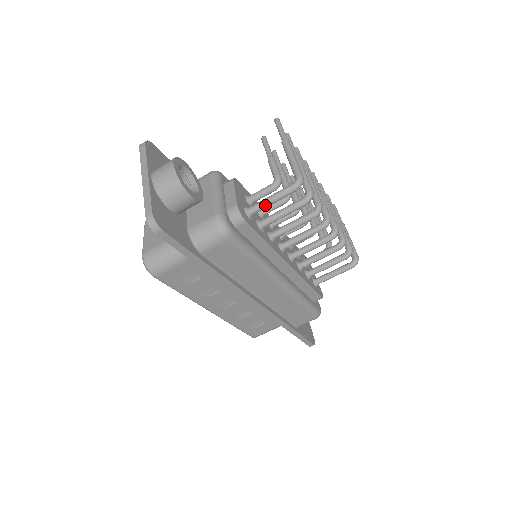
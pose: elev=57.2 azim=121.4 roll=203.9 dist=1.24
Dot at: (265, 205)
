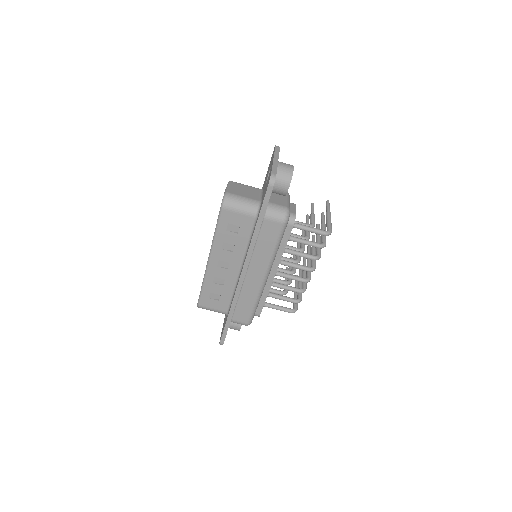
Dot at: (305, 228)
